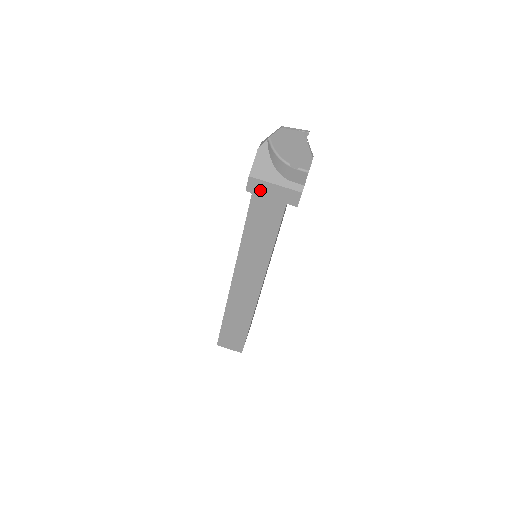
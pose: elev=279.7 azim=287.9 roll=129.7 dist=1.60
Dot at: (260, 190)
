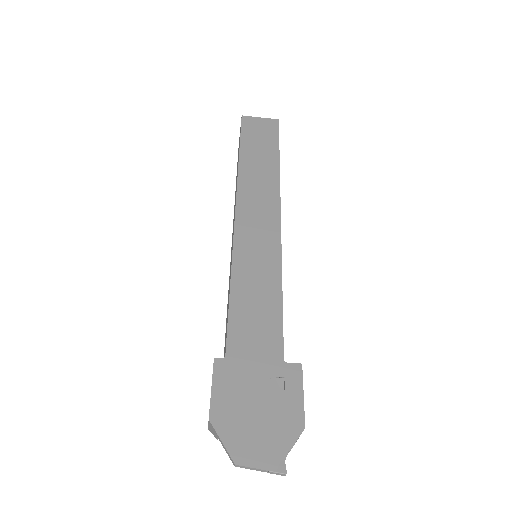
Dot at: occluded
